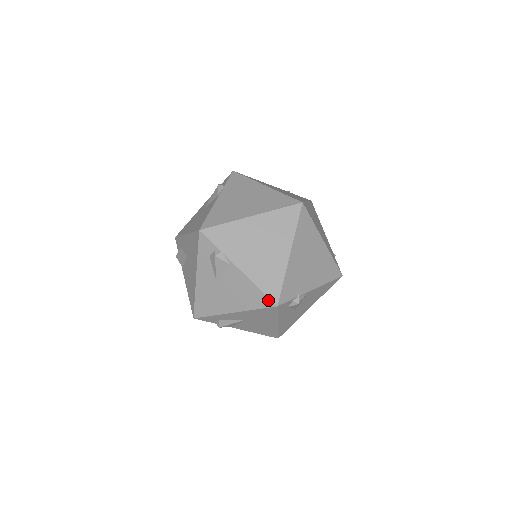
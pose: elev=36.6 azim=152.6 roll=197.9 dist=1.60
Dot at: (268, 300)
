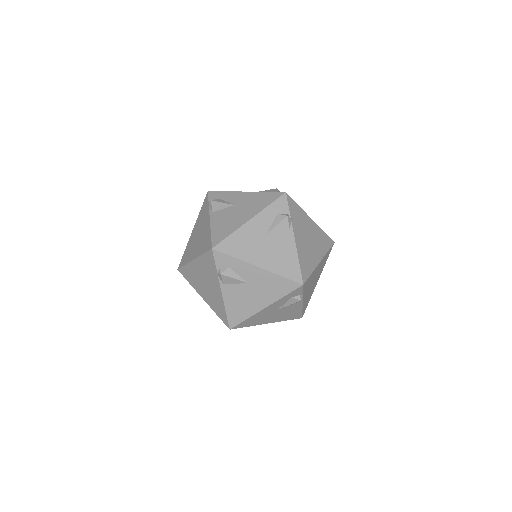
Dot at: (300, 275)
